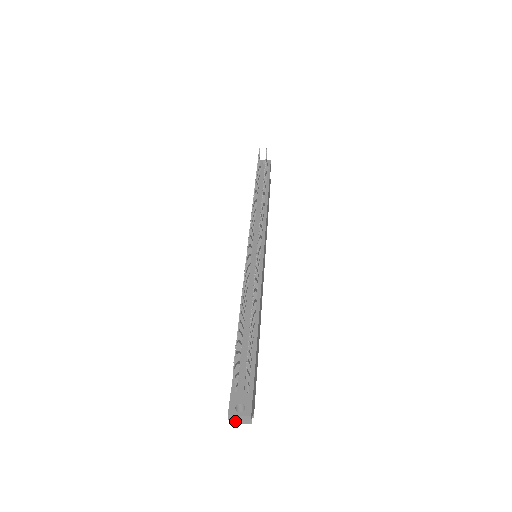
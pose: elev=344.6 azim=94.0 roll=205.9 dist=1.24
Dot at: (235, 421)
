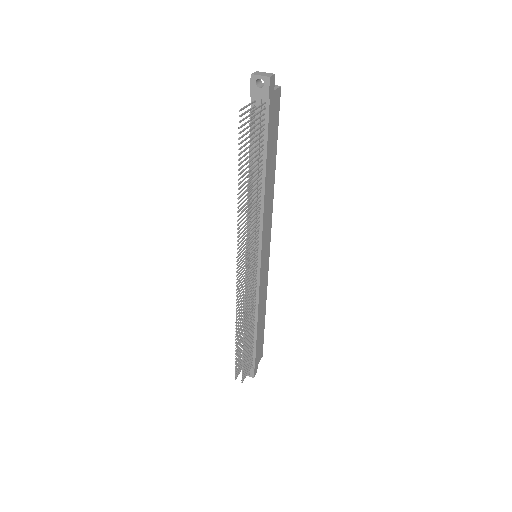
Dot at: occluded
